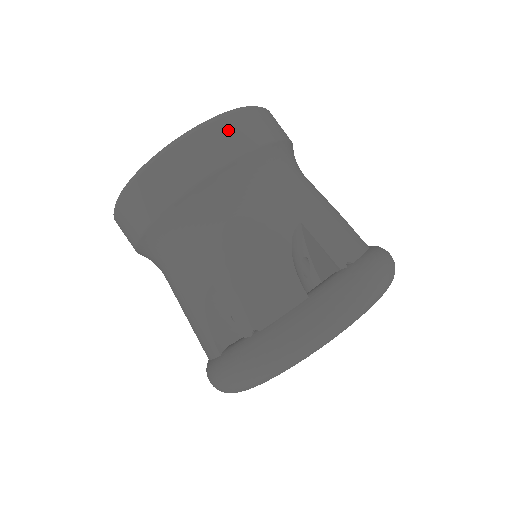
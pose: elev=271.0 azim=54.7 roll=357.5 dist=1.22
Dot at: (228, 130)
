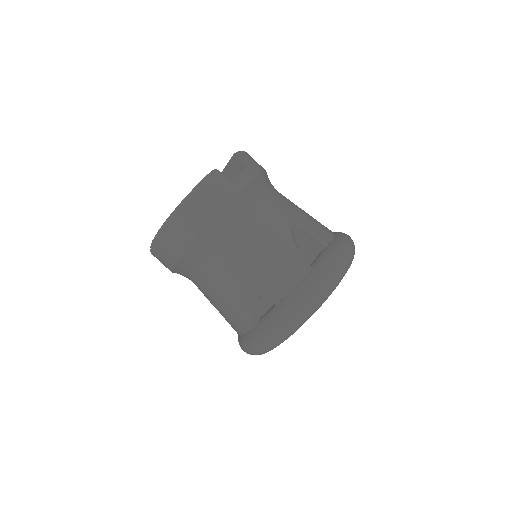
Dot at: (179, 226)
